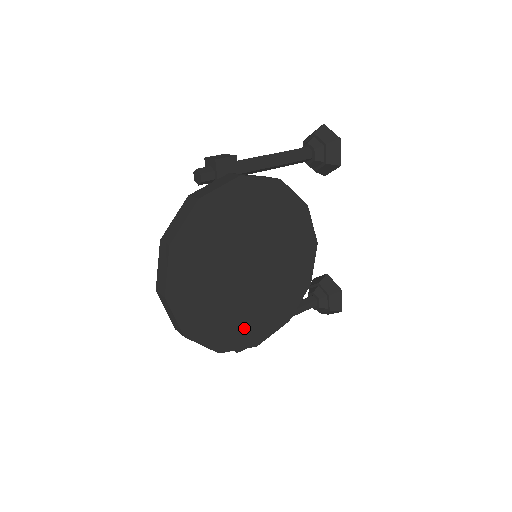
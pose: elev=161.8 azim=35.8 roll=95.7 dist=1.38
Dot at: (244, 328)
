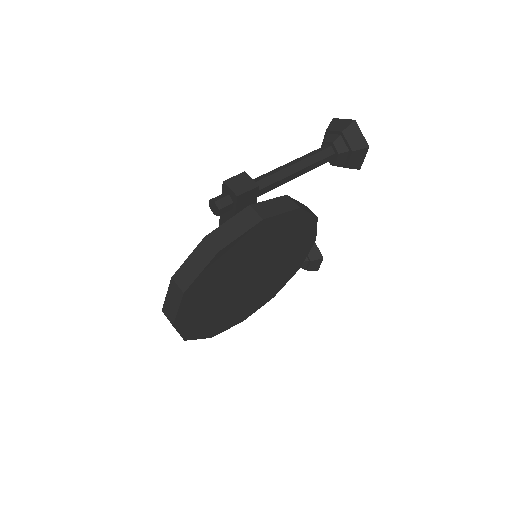
Dot at: (235, 316)
